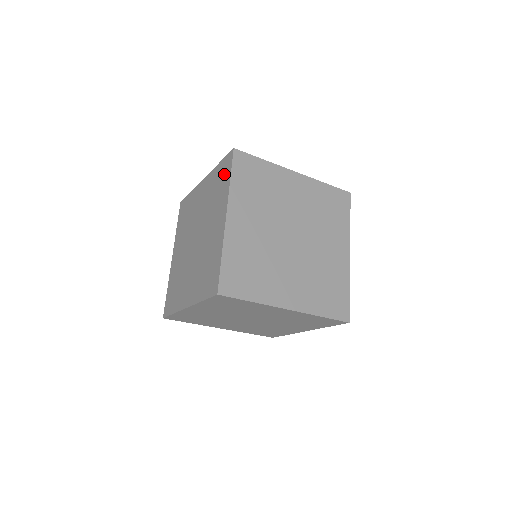
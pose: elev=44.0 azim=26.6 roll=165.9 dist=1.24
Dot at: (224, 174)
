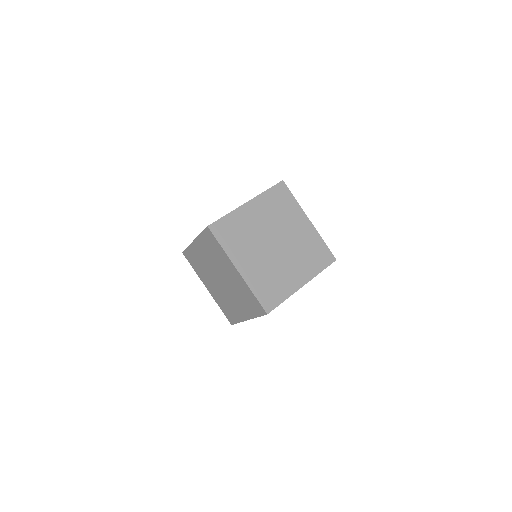
Dot at: occluded
